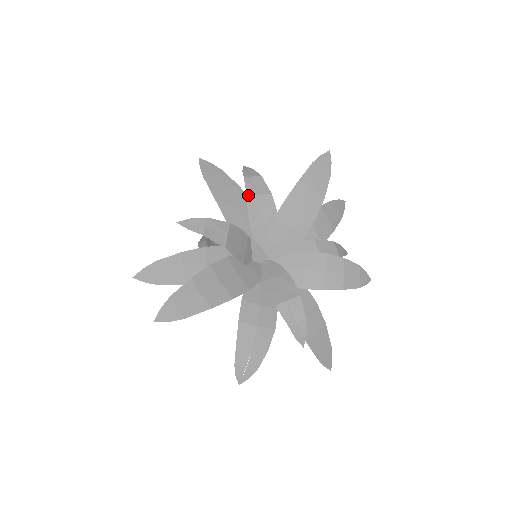
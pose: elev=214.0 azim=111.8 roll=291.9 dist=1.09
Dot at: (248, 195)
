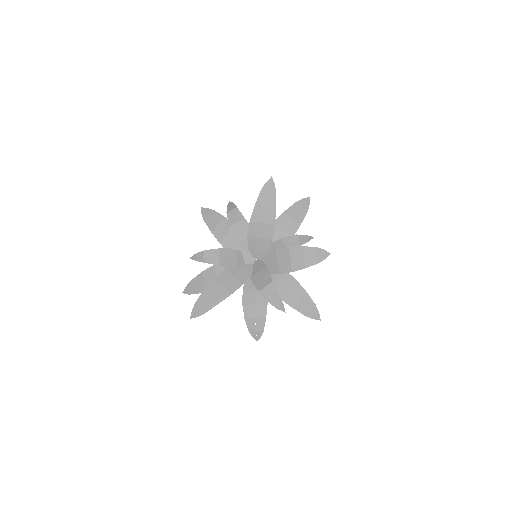
Dot at: (230, 224)
